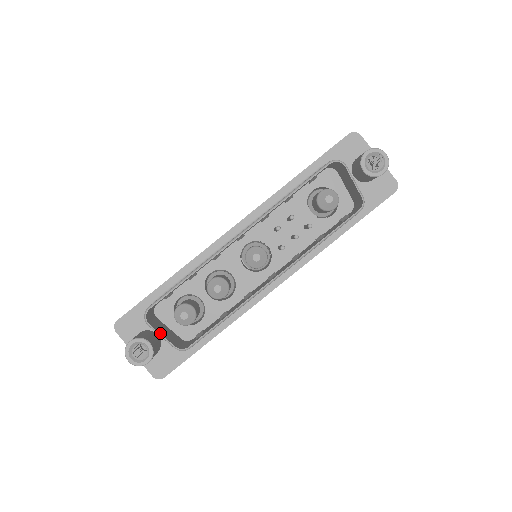
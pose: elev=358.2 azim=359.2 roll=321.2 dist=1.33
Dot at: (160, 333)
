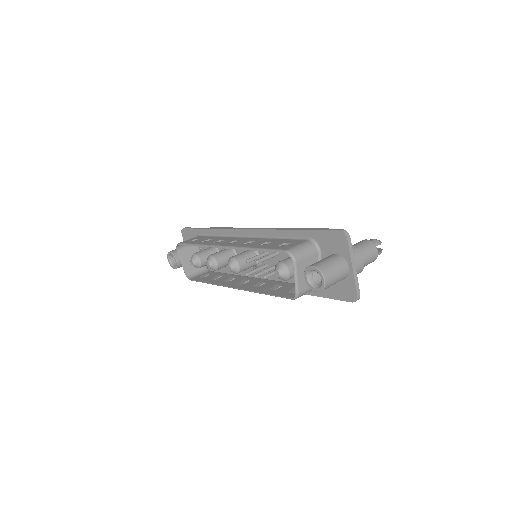
Dot at: (181, 261)
